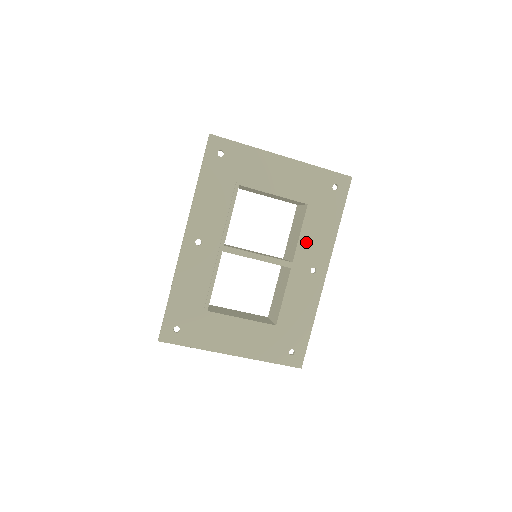
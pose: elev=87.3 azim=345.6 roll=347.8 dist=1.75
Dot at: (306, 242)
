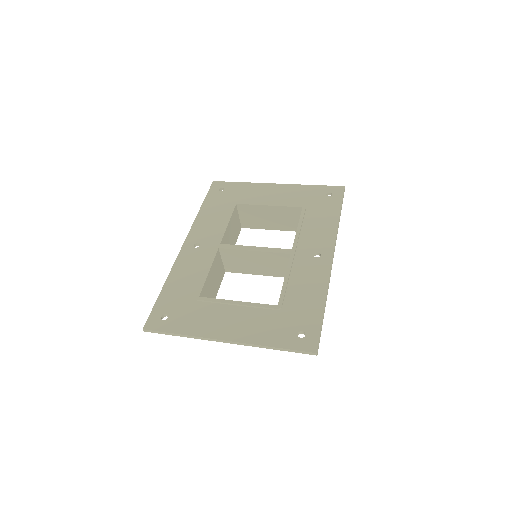
Dot at: (305, 234)
